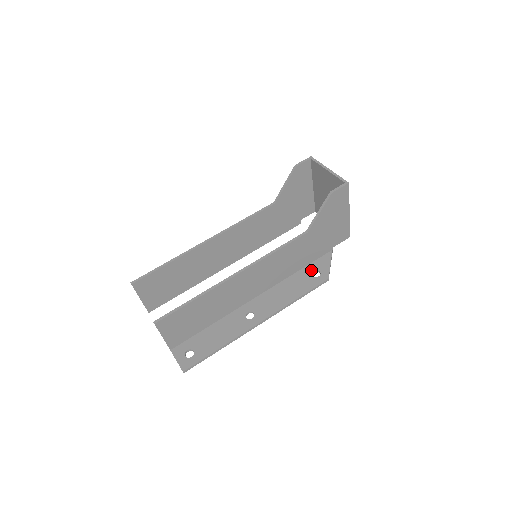
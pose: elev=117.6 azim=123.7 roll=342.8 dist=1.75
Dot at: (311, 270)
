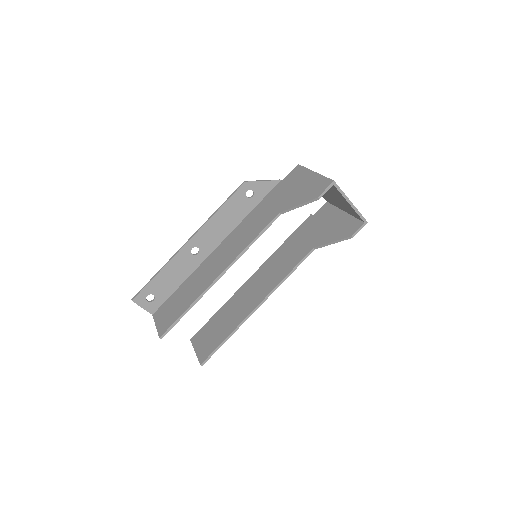
Dot at: occluded
